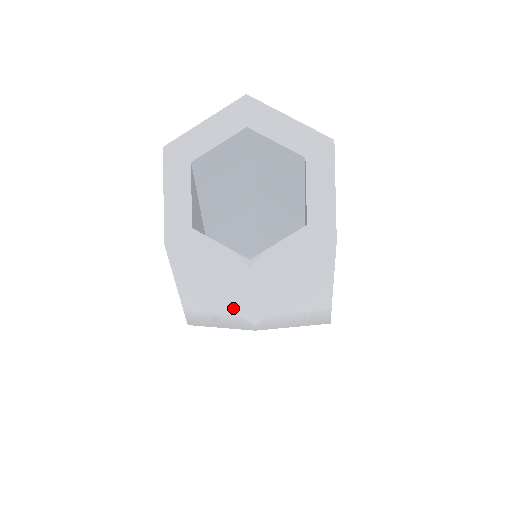
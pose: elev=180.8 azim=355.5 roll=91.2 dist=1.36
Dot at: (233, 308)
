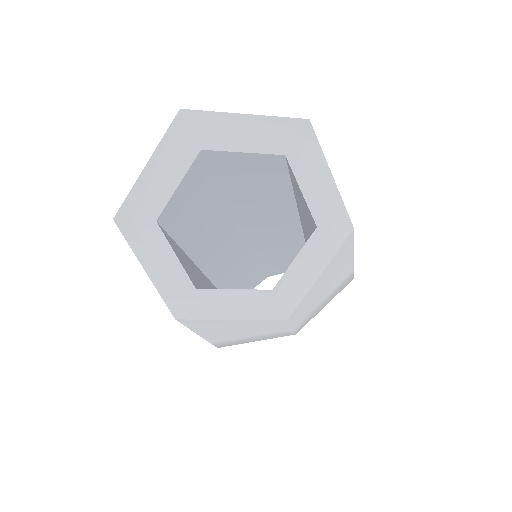
Dot at: (269, 330)
